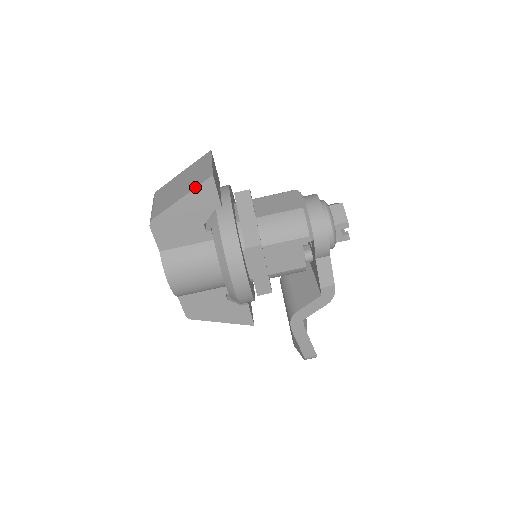
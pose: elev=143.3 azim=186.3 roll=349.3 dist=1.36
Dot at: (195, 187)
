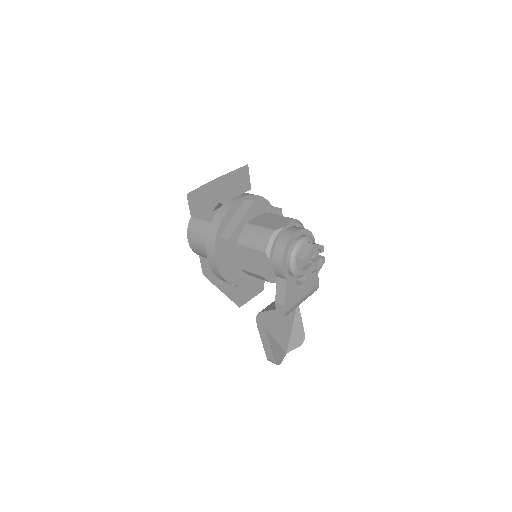
Dot at: occluded
